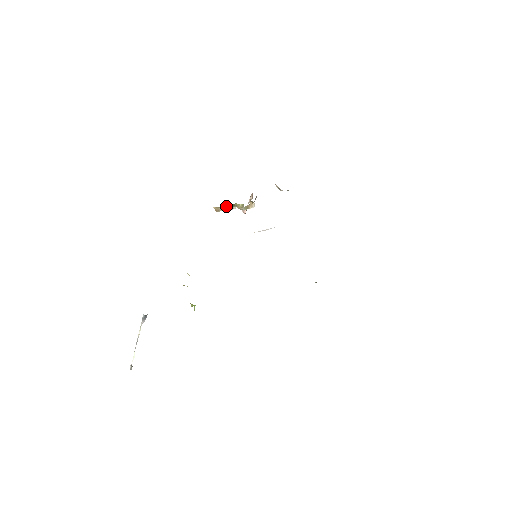
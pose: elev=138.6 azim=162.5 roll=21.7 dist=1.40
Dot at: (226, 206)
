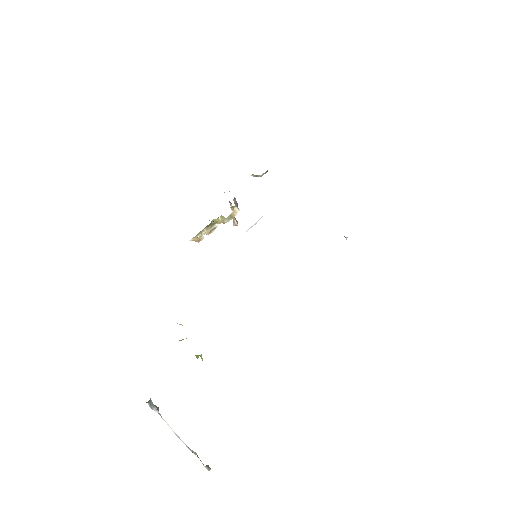
Dot at: (204, 230)
